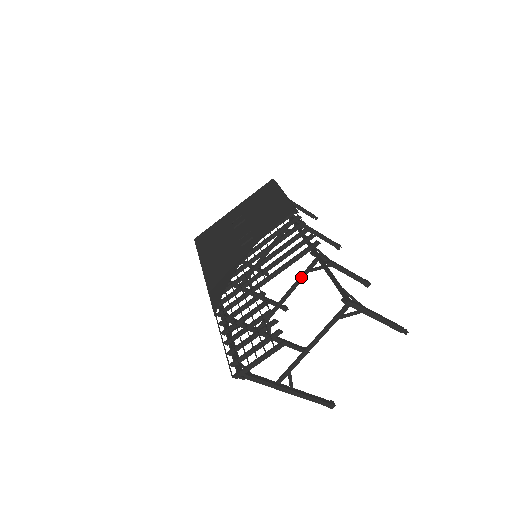
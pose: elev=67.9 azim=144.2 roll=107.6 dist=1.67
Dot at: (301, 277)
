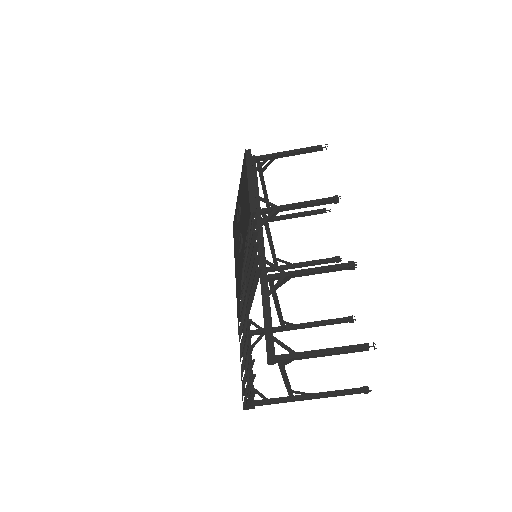
Dot at: (273, 295)
